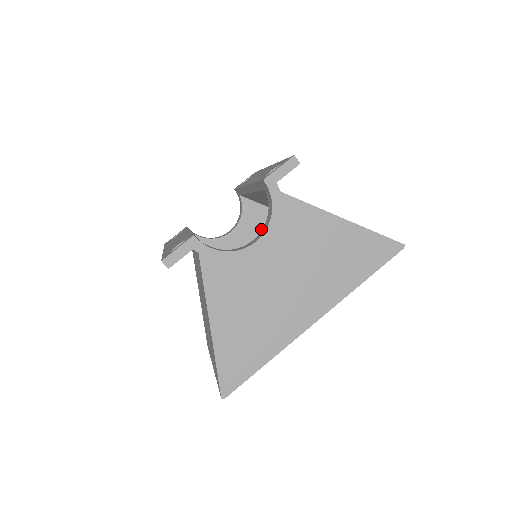
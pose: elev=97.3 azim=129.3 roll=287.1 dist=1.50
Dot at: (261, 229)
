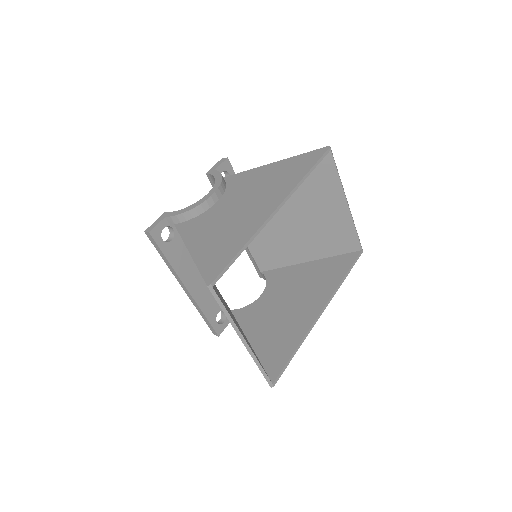
Dot at: (286, 281)
